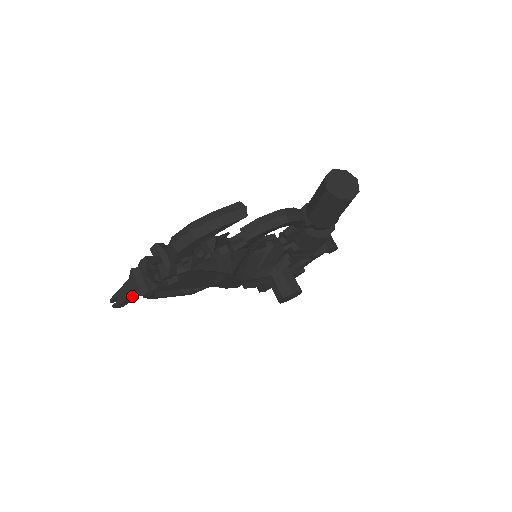
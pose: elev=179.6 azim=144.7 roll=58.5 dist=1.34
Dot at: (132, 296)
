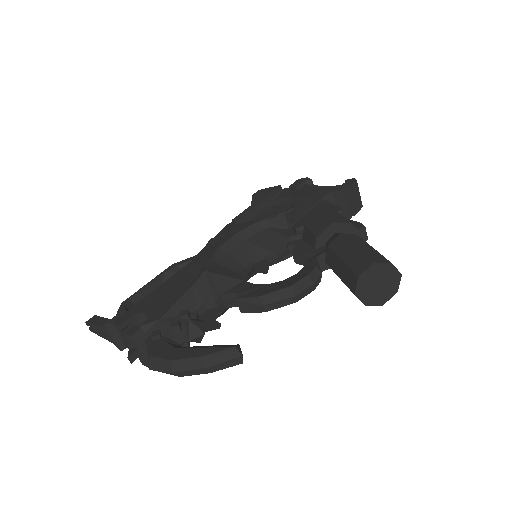
Dot at: (110, 339)
